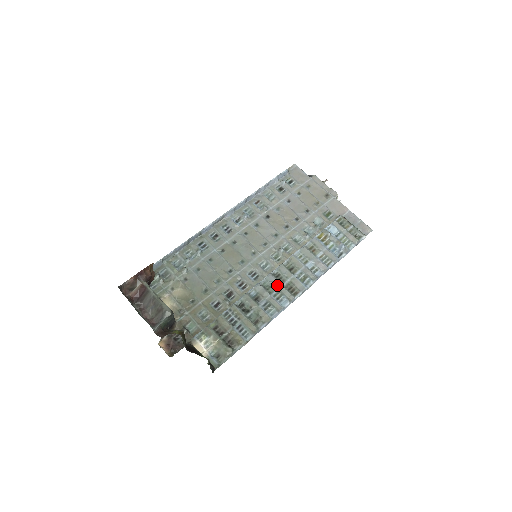
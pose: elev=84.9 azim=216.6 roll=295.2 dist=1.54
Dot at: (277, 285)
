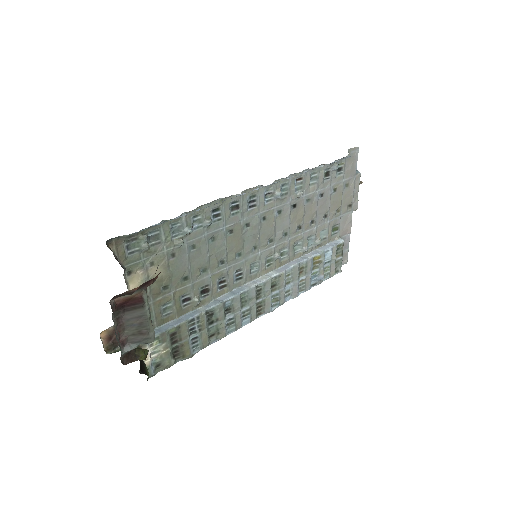
Dot at: (252, 301)
